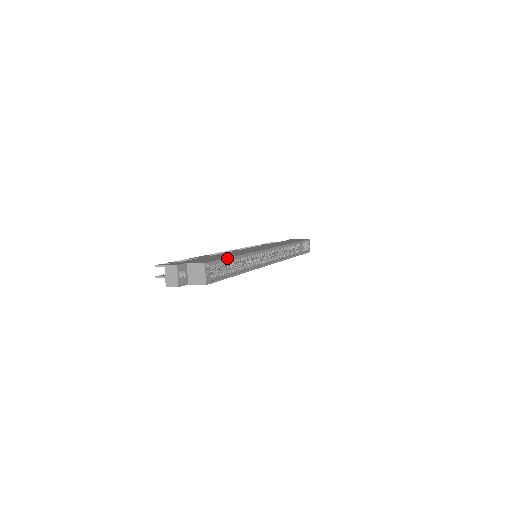
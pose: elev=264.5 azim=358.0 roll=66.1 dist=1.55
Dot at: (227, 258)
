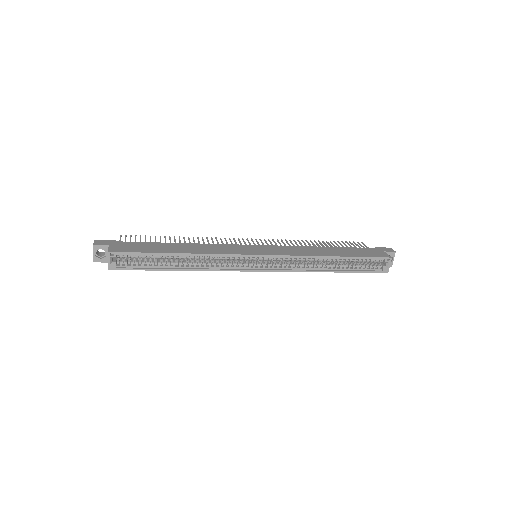
Dot at: (152, 253)
